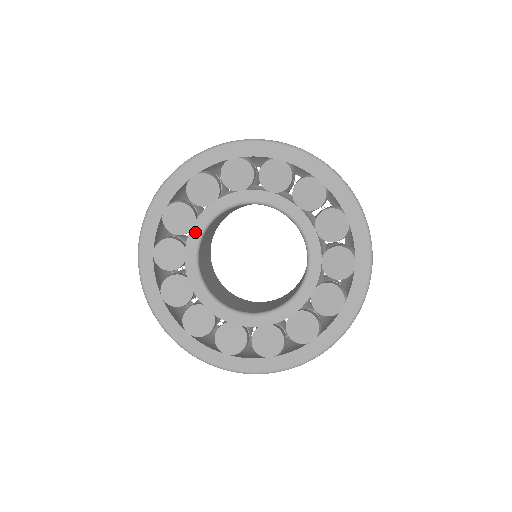
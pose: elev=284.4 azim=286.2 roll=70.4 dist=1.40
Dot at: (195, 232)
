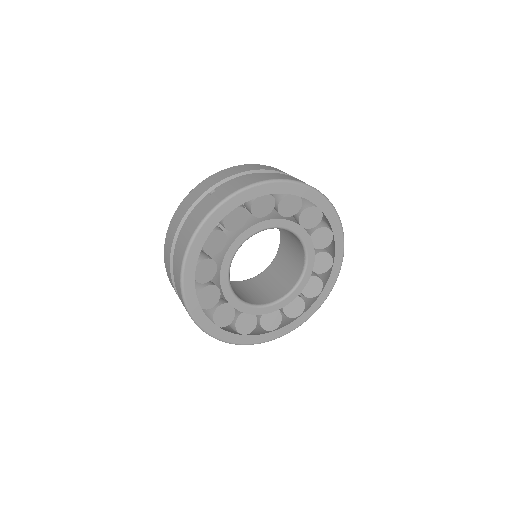
Dot at: (227, 293)
